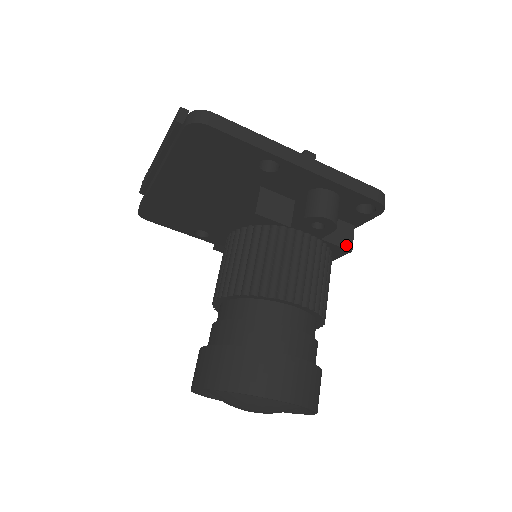
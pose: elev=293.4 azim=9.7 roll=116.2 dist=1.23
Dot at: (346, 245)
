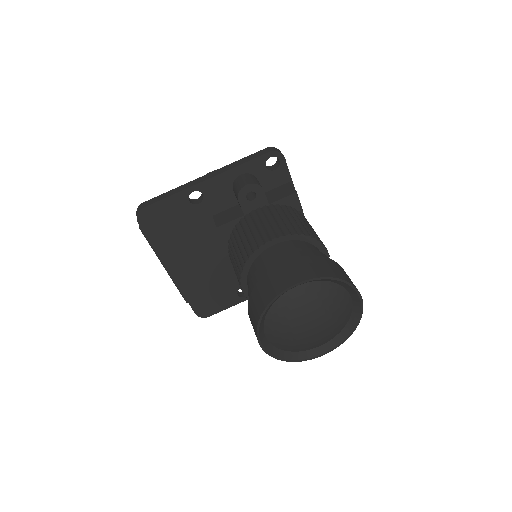
Dot at: (290, 193)
